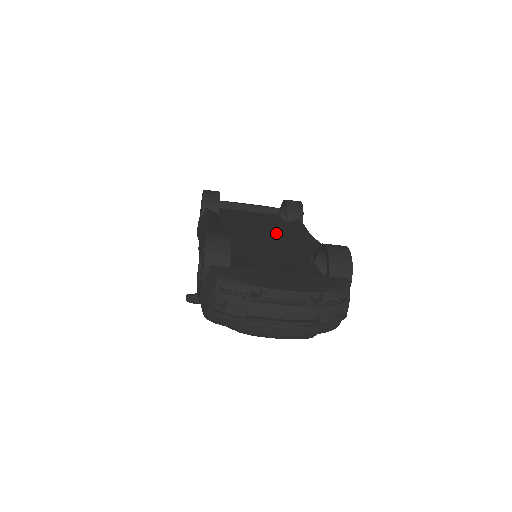
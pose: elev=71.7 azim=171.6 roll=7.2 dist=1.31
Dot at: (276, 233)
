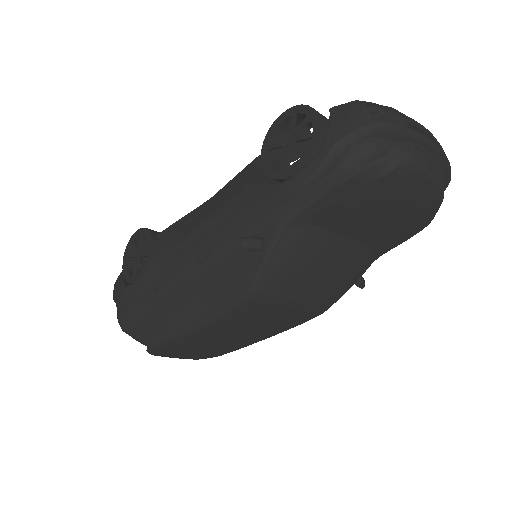
Dot at: occluded
